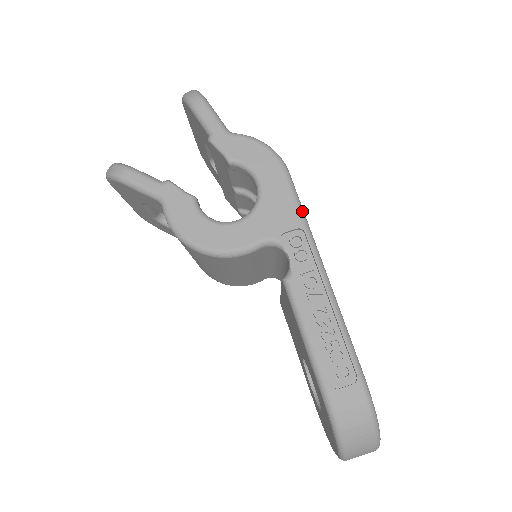
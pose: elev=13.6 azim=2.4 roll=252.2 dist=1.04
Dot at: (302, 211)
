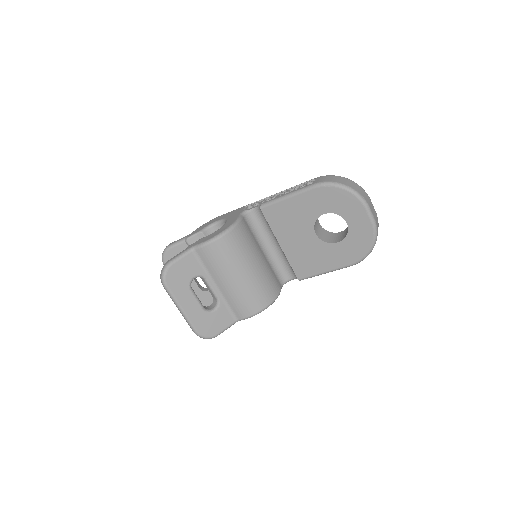
Dot at: occluded
